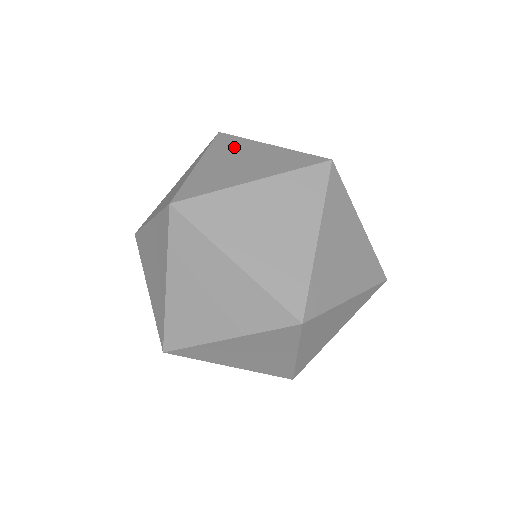
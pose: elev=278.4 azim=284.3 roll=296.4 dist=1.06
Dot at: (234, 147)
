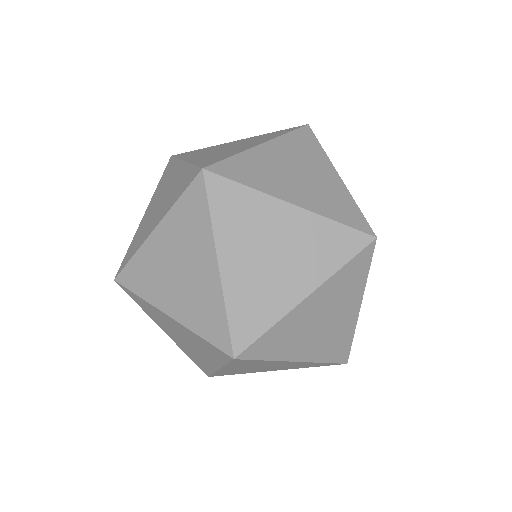
Dot at: (307, 152)
